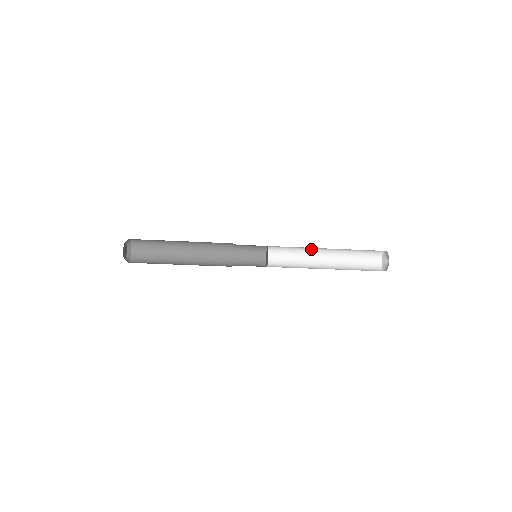
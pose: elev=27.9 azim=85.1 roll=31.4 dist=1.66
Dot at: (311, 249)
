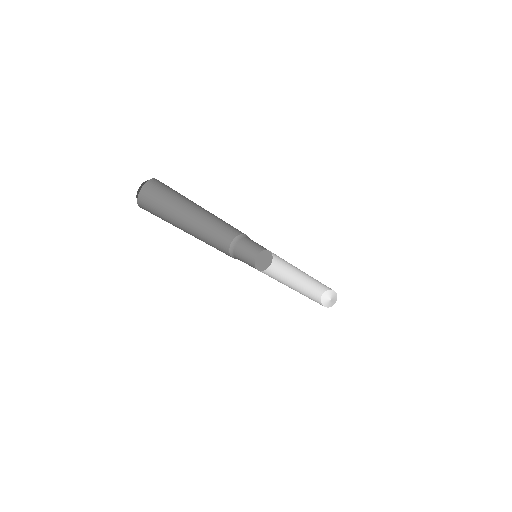
Dot at: (283, 273)
